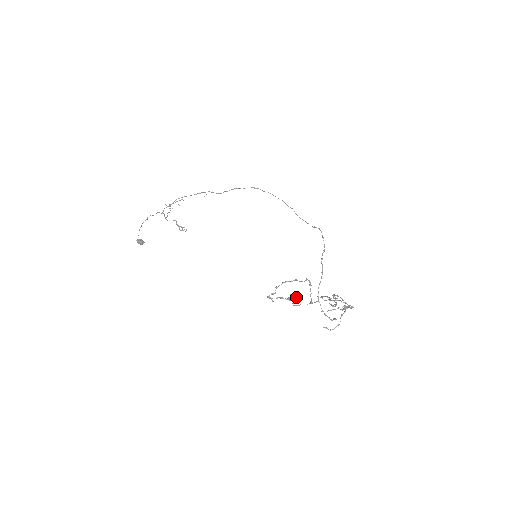
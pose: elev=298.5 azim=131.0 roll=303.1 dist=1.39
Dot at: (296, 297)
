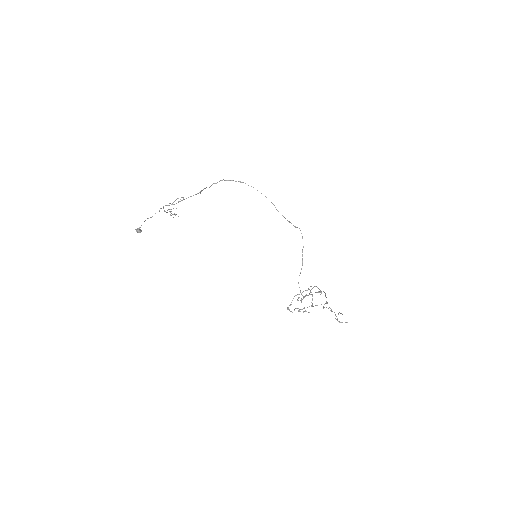
Dot at: occluded
